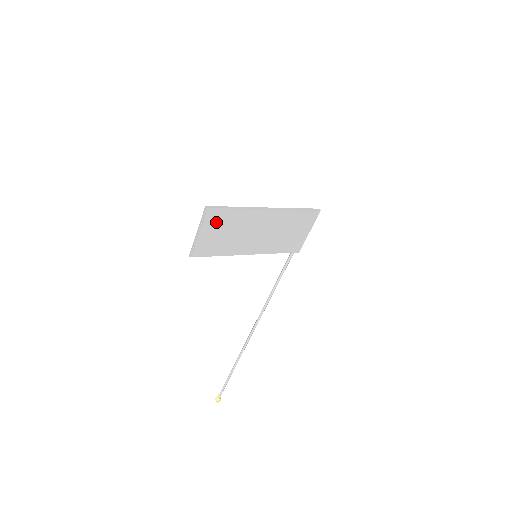
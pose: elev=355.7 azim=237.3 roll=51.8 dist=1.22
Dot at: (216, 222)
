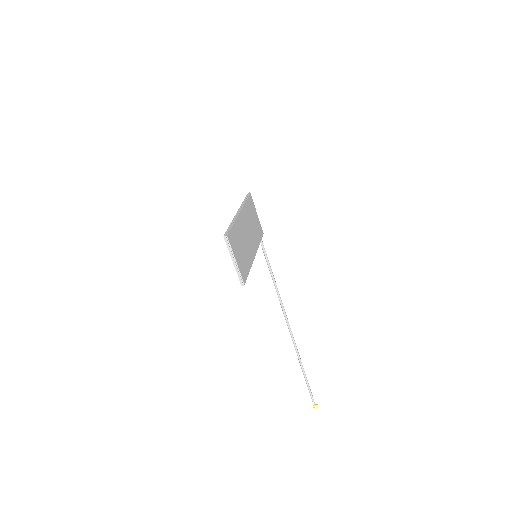
Dot at: (234, 243)
